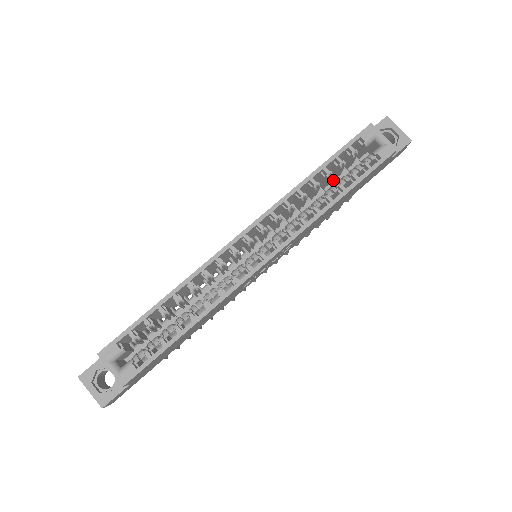
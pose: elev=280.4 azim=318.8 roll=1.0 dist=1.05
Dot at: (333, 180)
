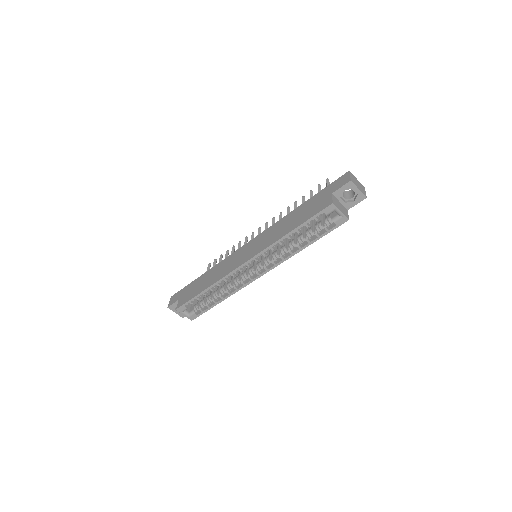
Dot at: occluded
